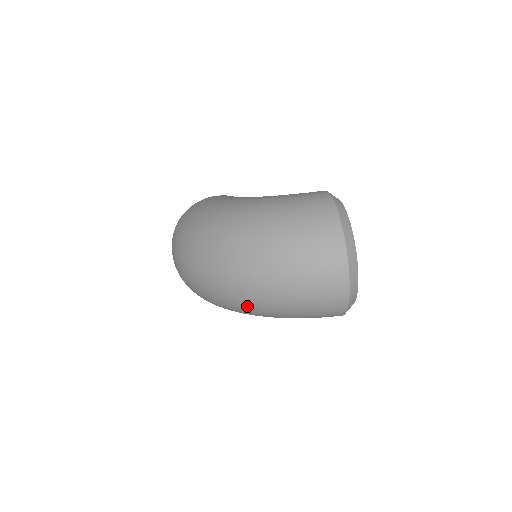
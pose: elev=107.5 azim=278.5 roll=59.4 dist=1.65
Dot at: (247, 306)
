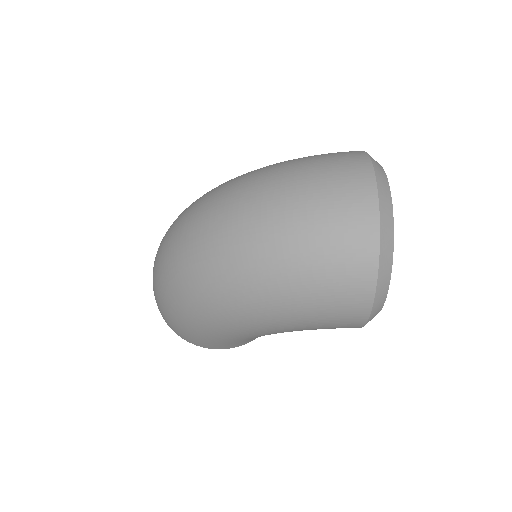
Dot at: (228, 279)
